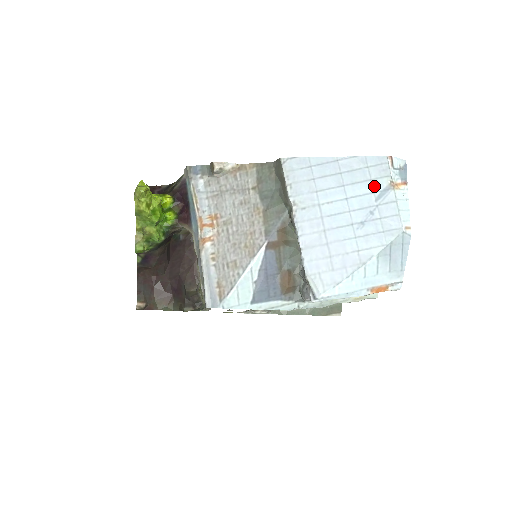
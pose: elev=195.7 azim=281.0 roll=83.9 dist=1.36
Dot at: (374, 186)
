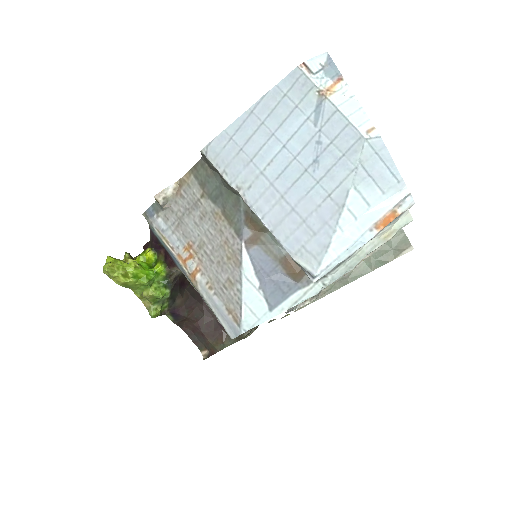
Dot at: (304, 111)
